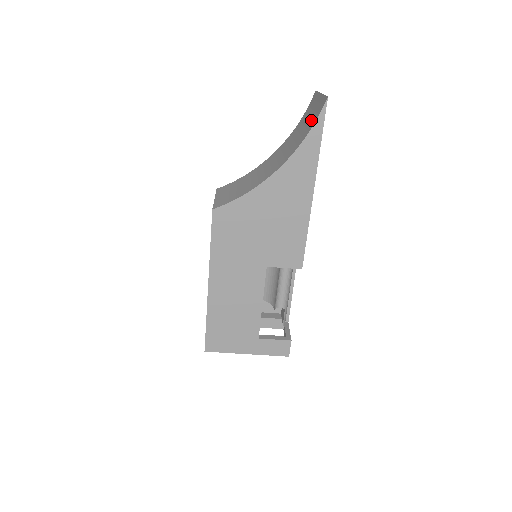
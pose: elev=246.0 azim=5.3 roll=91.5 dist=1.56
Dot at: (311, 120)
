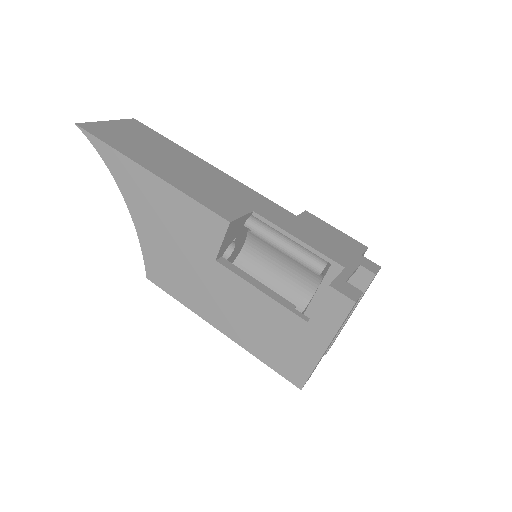
Dot at: occluded
